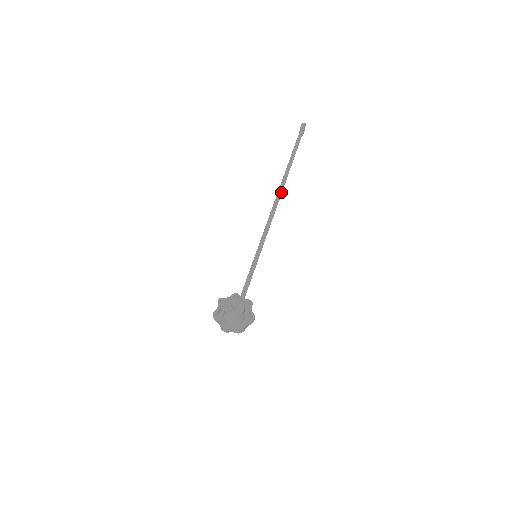
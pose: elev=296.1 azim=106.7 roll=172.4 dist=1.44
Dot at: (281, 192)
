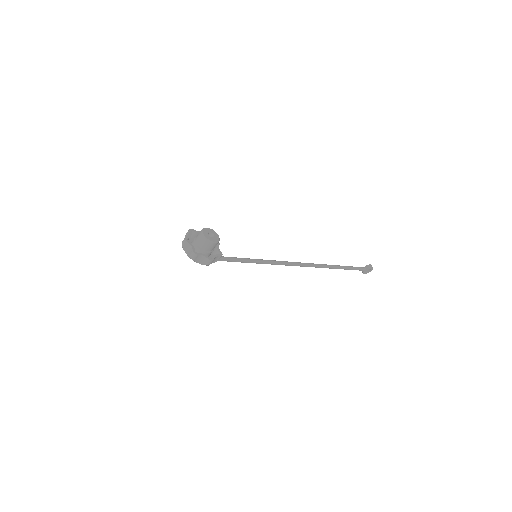
Dot at: (314, 265)
